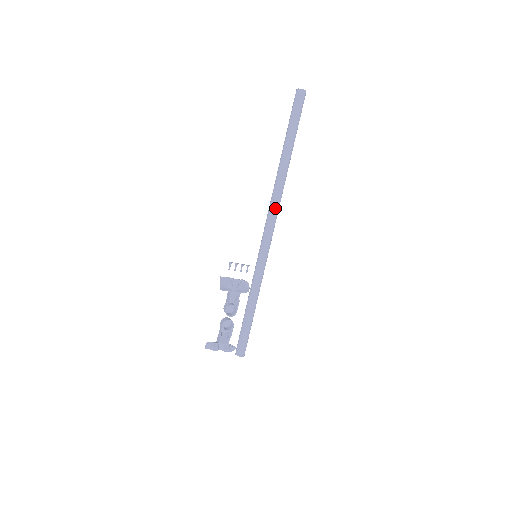
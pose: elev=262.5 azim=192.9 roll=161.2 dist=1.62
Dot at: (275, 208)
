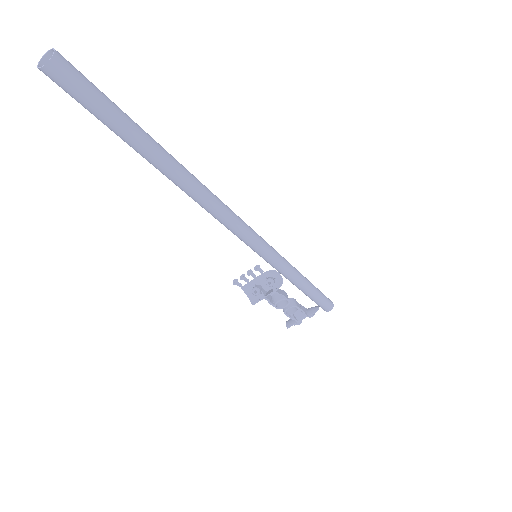
Dot at: (221, 218)
